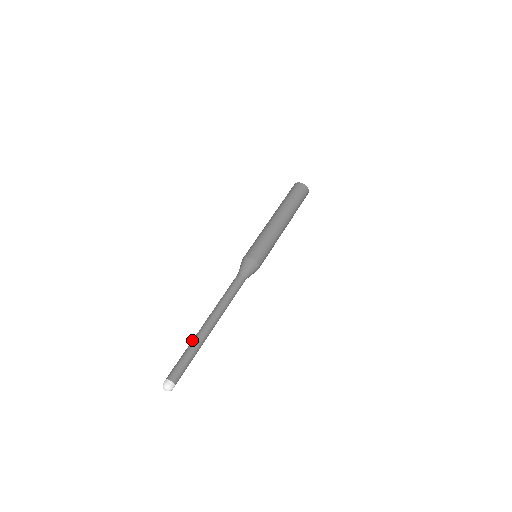
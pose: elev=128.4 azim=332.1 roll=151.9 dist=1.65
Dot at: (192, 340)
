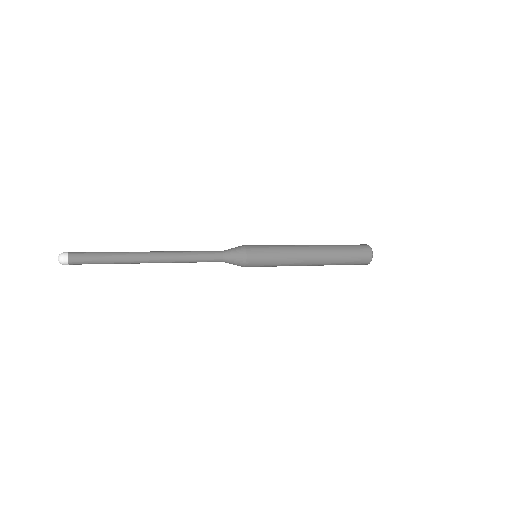
Dot at: occluded
